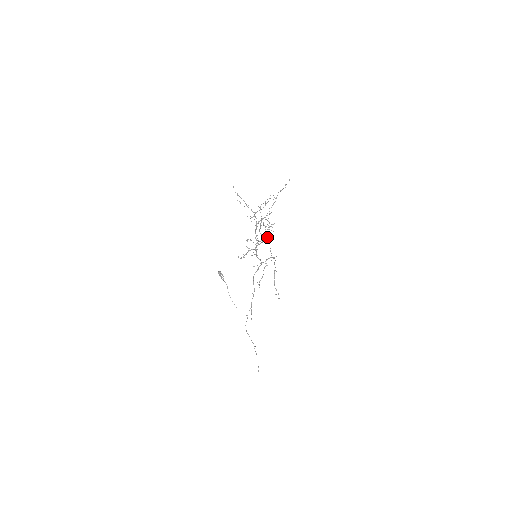
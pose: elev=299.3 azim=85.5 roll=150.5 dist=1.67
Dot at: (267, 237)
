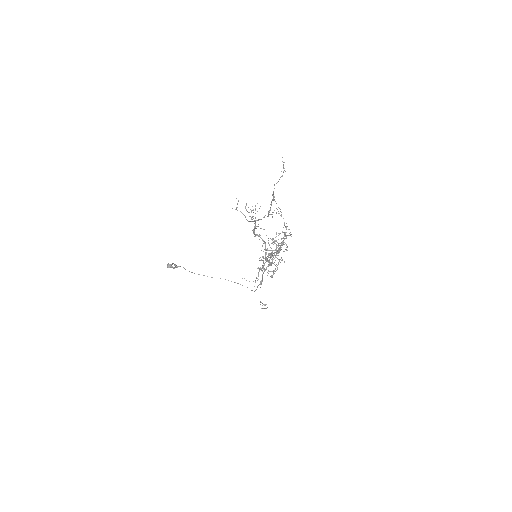
Dot at: (287, 247)
